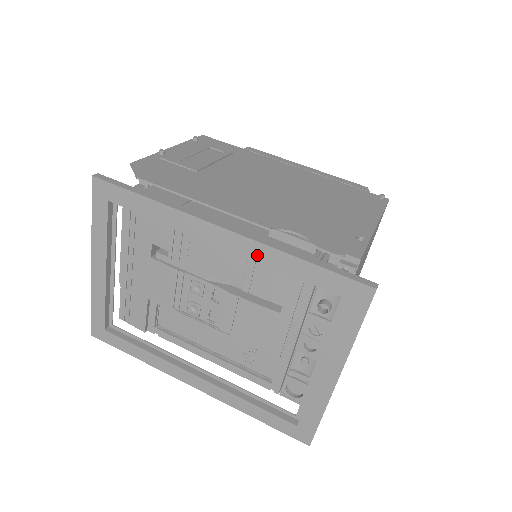
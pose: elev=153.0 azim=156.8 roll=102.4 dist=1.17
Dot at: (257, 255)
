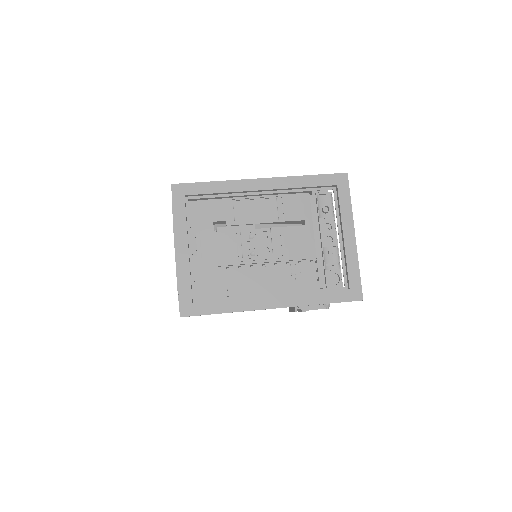
Dot at: (285, 185)
